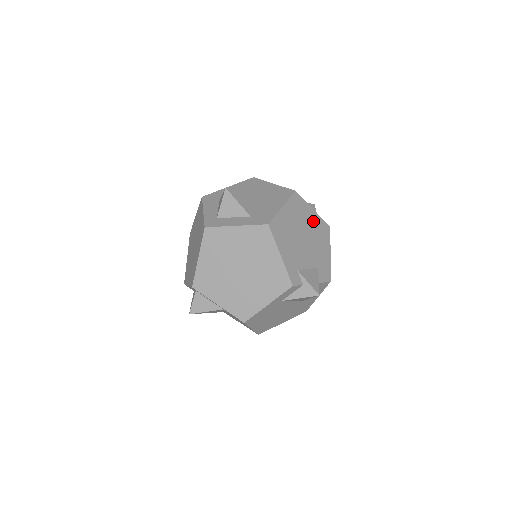
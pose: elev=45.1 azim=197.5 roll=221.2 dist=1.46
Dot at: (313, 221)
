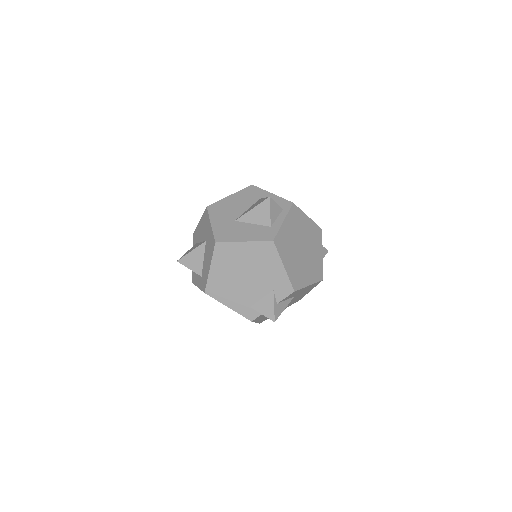
Dot at: (249, 253)
